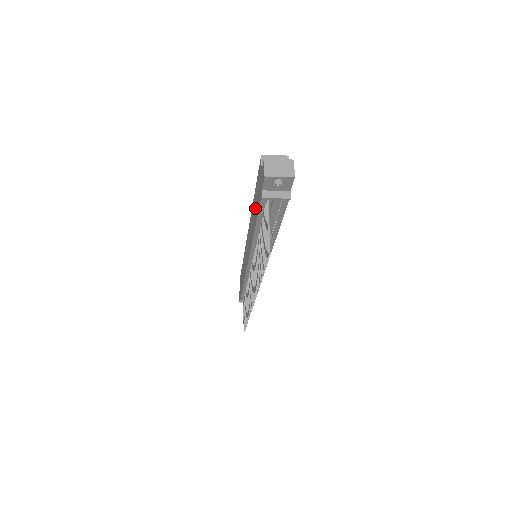
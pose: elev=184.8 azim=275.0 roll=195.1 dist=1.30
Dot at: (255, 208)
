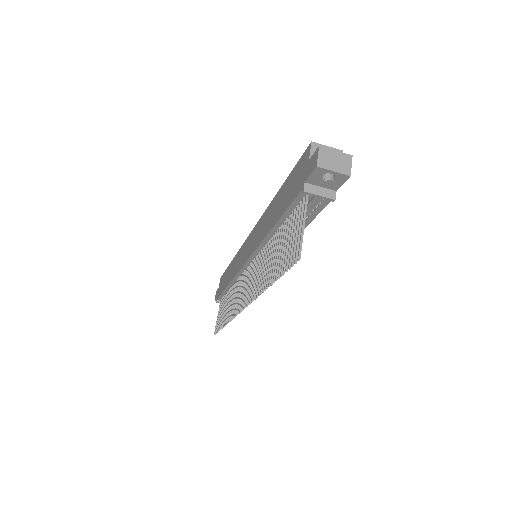
Dot at: (281, 202)
